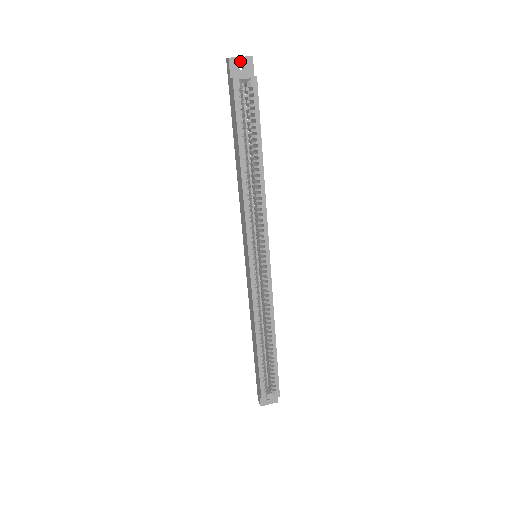
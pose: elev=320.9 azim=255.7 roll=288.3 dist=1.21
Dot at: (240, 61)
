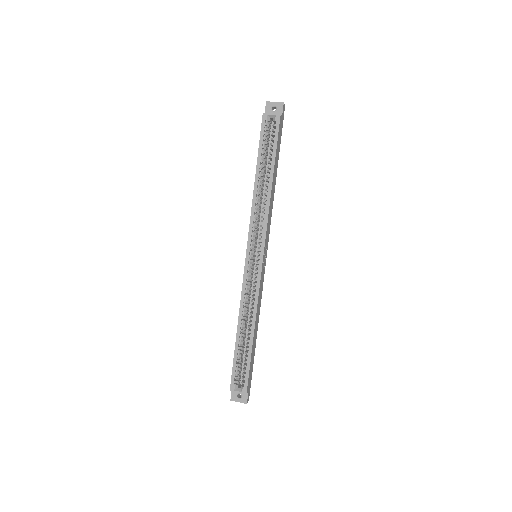
Dot at: (274, 105)
